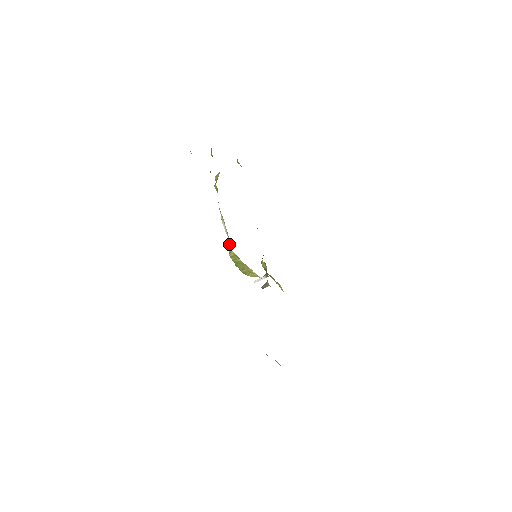
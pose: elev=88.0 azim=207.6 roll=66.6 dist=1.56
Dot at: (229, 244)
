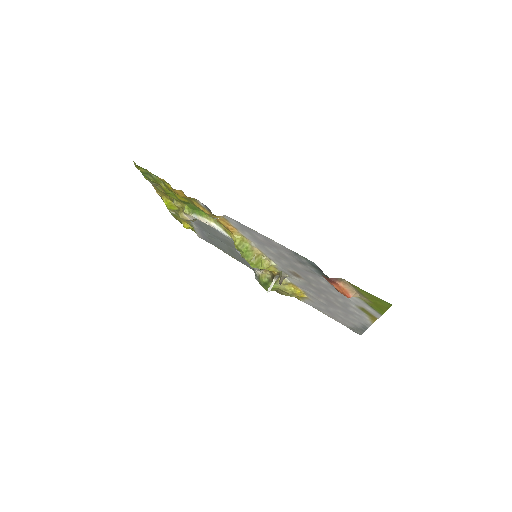
Dot at: (230, 233)
